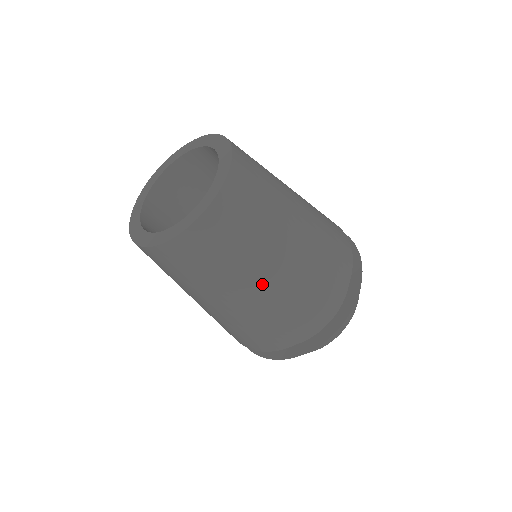
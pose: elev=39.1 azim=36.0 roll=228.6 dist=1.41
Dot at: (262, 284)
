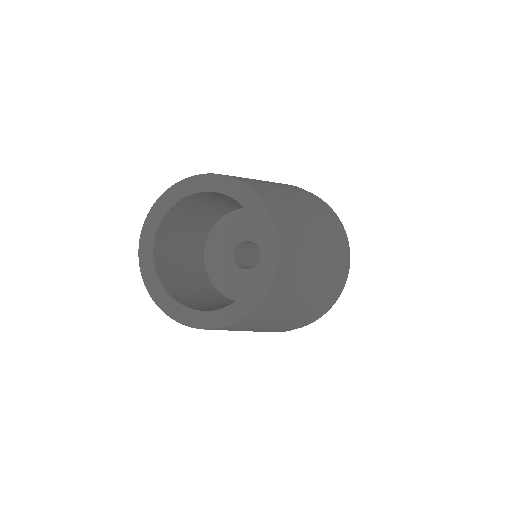
Dot at: (265, 328)
